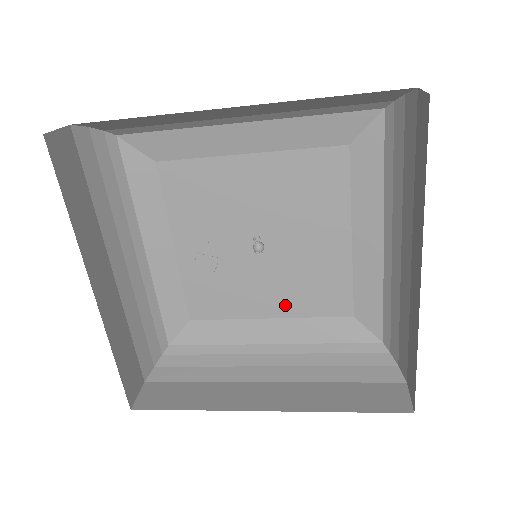
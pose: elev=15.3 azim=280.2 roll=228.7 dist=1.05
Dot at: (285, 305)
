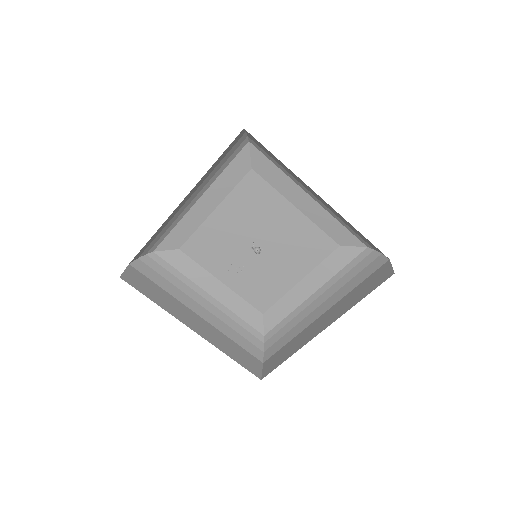
Dot at: (300, 268)
